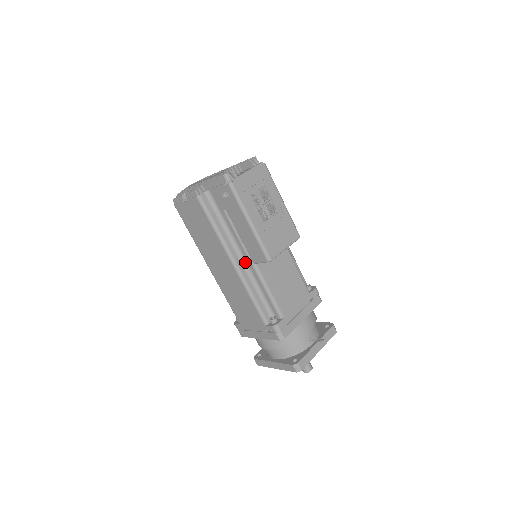
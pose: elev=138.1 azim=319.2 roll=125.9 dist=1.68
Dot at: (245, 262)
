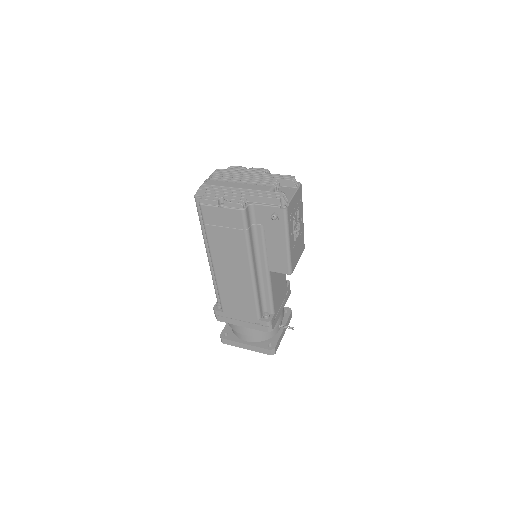
Dot at: (259, 268)
